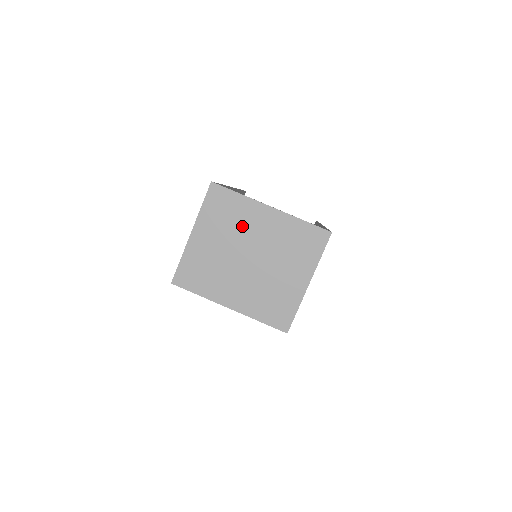
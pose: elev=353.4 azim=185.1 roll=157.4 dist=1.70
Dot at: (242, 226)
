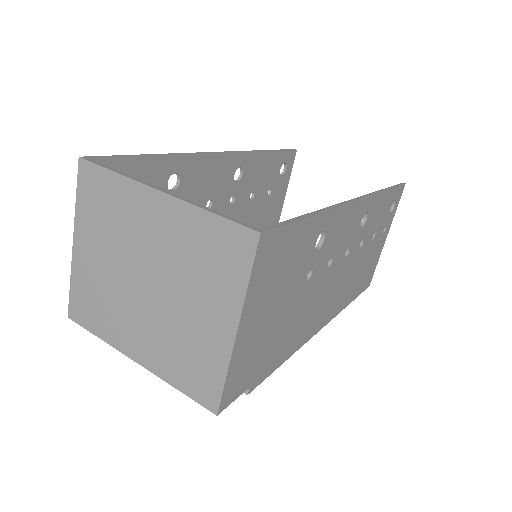
Dot at: (127, 228)
